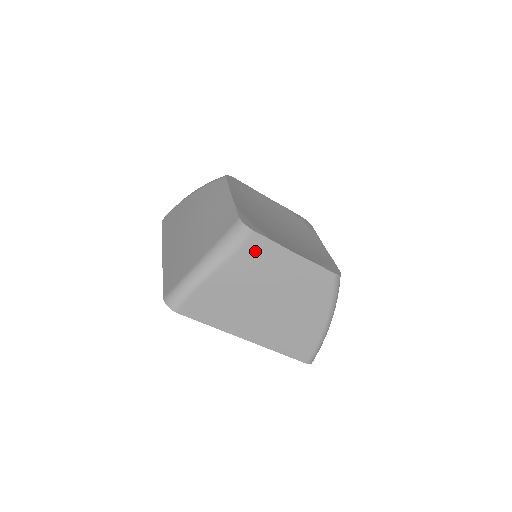
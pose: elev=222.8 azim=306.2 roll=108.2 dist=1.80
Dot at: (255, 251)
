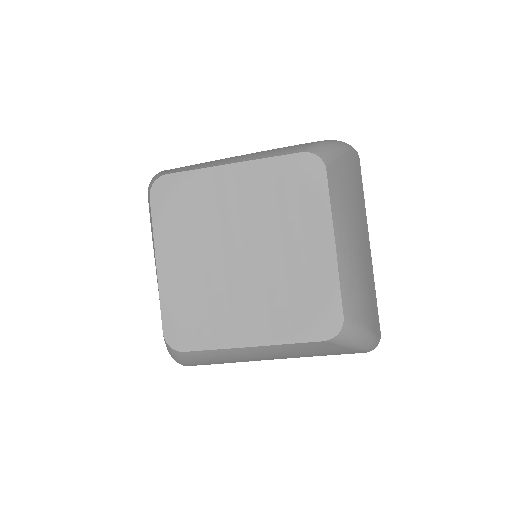
Dot at: (202, 358)
